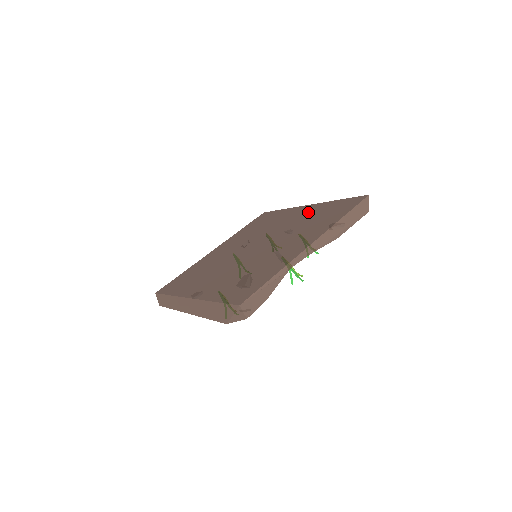
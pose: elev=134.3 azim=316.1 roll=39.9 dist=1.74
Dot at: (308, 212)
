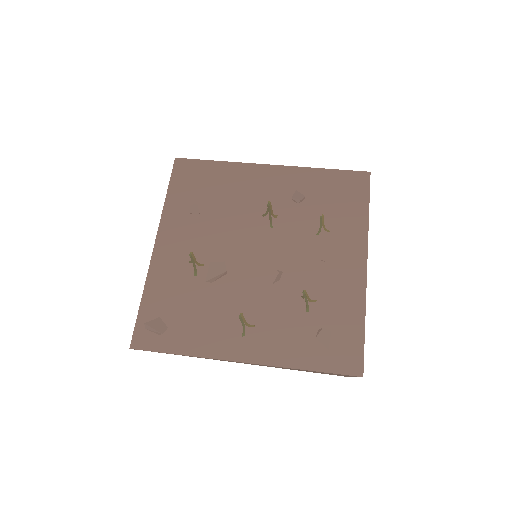
Dot at: (340, 284)
